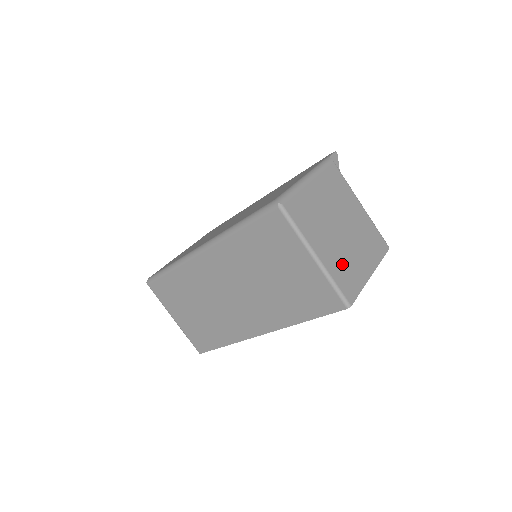
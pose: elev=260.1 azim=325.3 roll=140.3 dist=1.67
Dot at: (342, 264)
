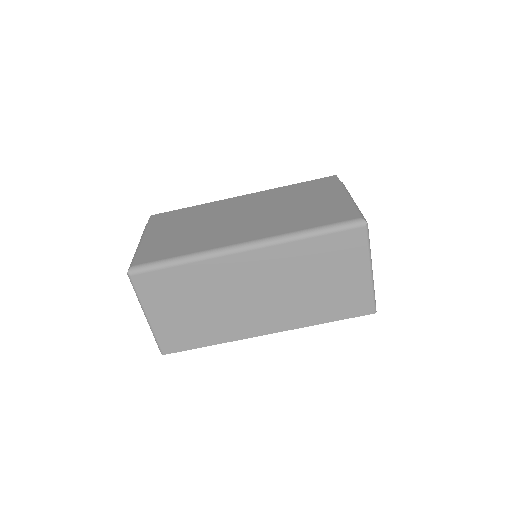
Dot at: occluded
